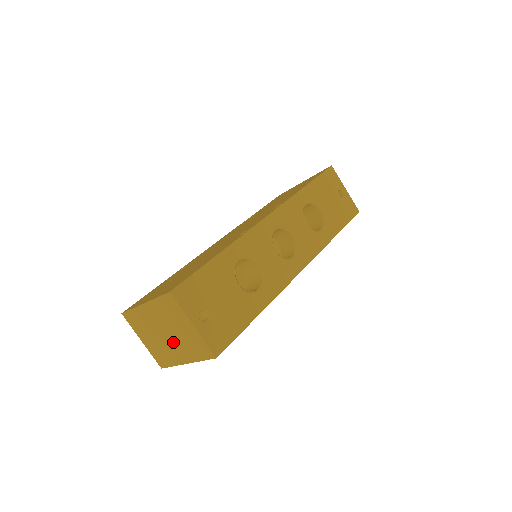
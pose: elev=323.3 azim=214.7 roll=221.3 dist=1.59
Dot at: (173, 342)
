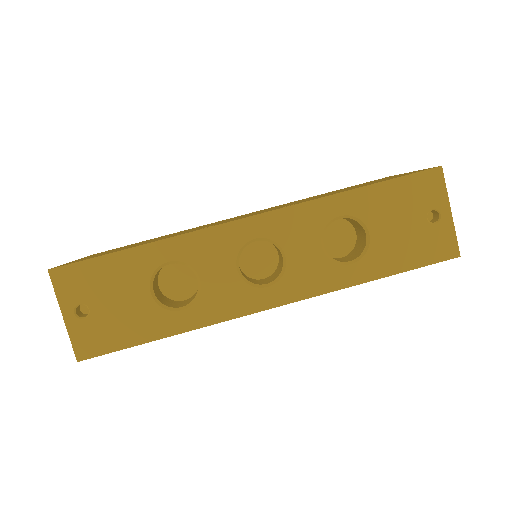
Dot at: occluded
